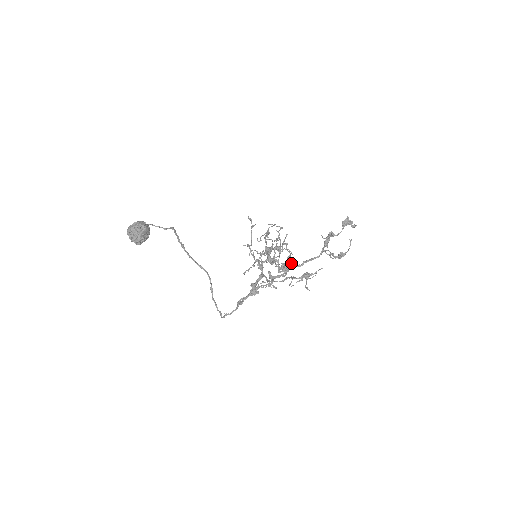
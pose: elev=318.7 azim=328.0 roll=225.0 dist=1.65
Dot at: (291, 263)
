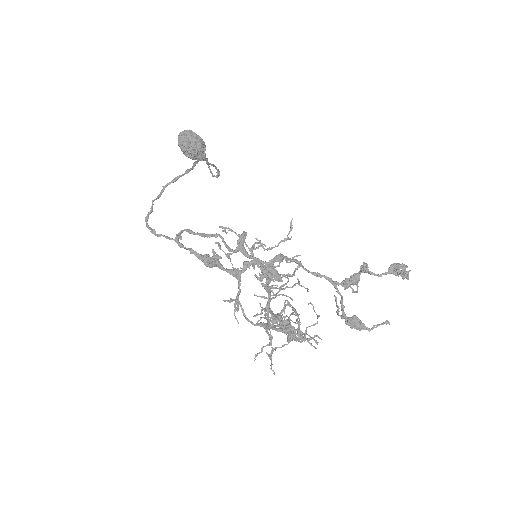
Dot at: occluded
